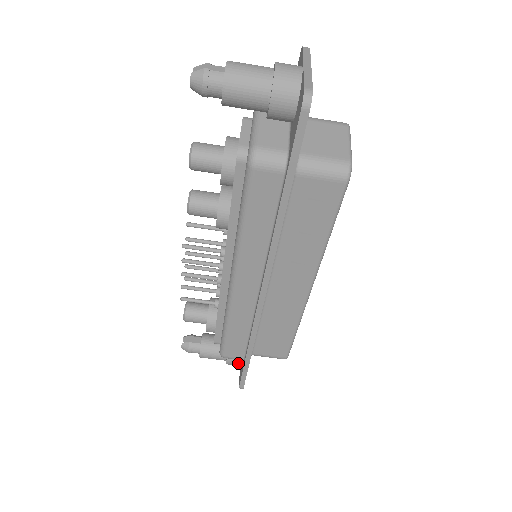
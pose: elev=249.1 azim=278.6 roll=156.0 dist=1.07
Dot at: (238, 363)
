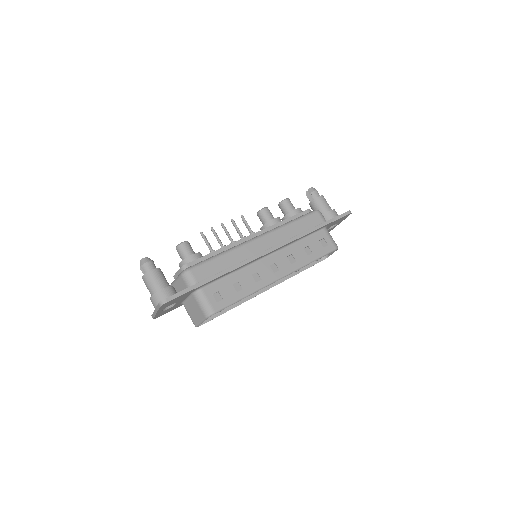
Dot at: occluded
